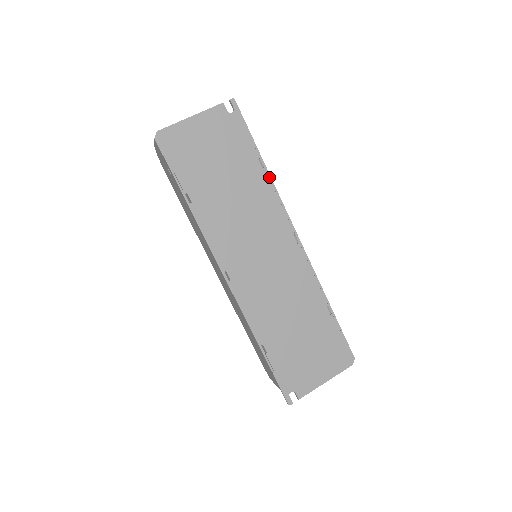
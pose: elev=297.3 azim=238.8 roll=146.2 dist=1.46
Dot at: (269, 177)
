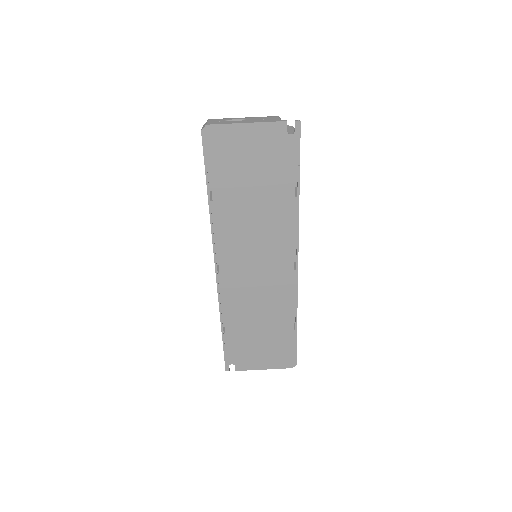
Dot at: (297, 207)
